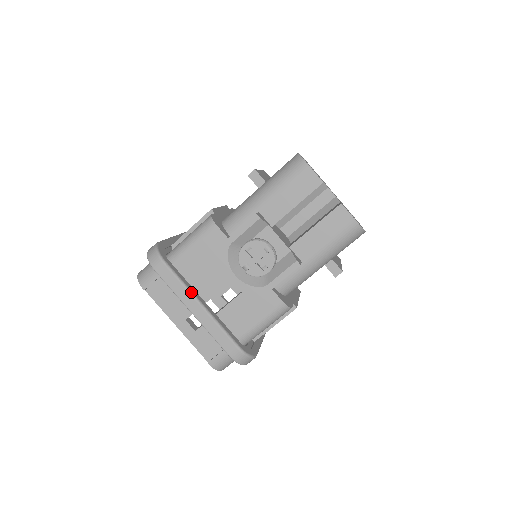
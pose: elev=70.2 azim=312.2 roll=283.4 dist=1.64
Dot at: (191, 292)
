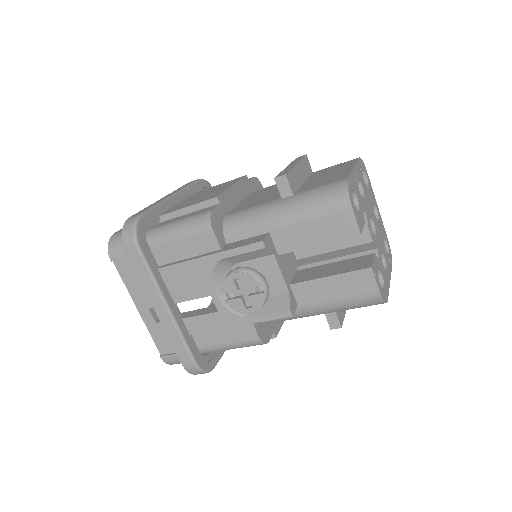
Dot at: (160, 290)
